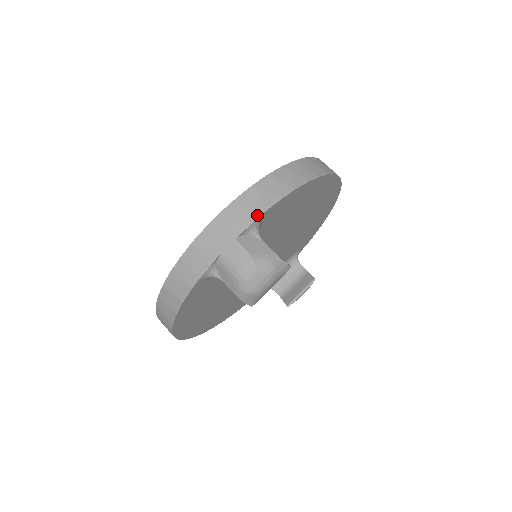
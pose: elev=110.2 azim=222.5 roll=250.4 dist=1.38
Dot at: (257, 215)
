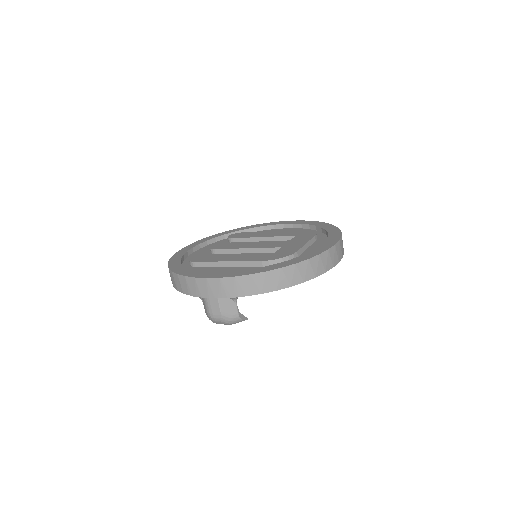
Dot at: (239, 295)
